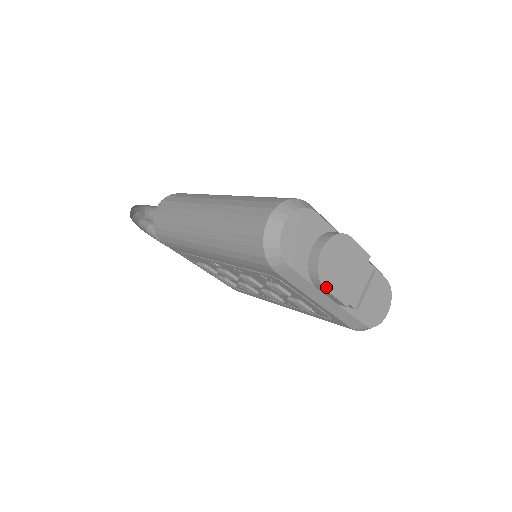
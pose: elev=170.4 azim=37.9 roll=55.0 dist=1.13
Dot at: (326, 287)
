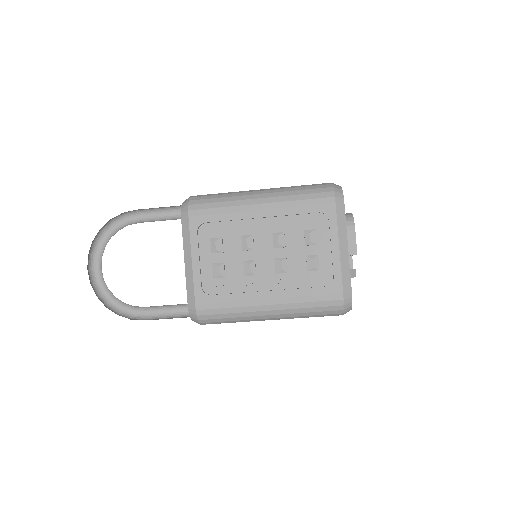
Dot at: occluded
